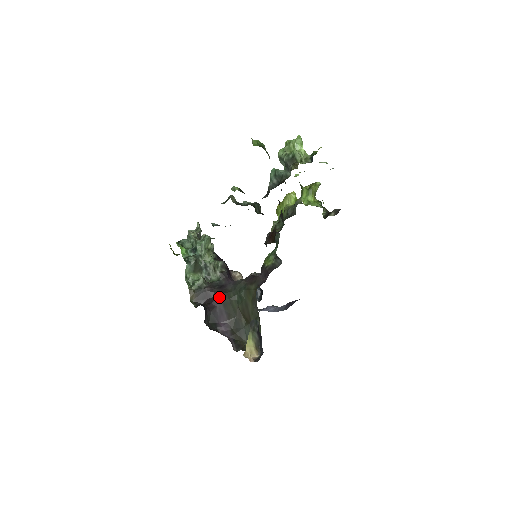
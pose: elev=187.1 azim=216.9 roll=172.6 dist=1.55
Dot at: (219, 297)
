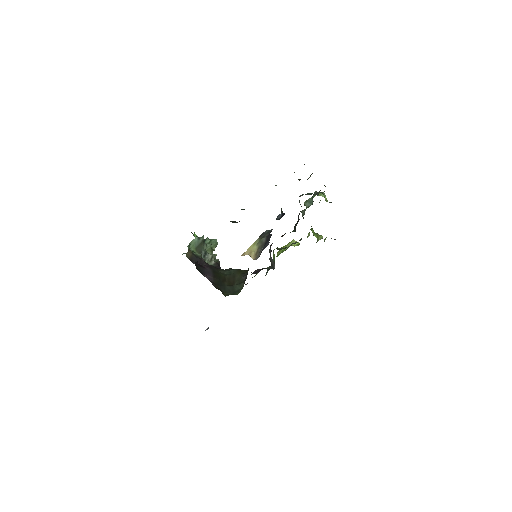
Dot at: (210, 266)
